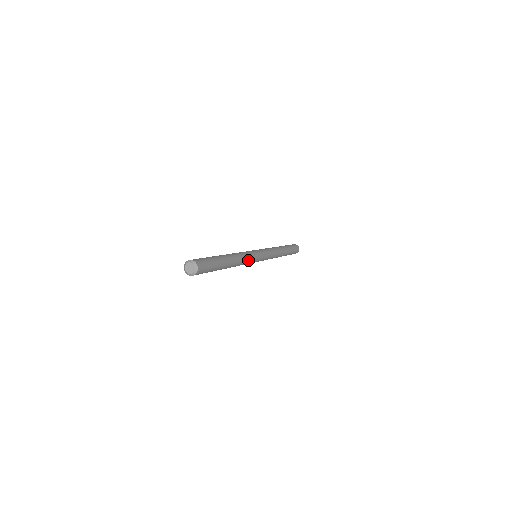
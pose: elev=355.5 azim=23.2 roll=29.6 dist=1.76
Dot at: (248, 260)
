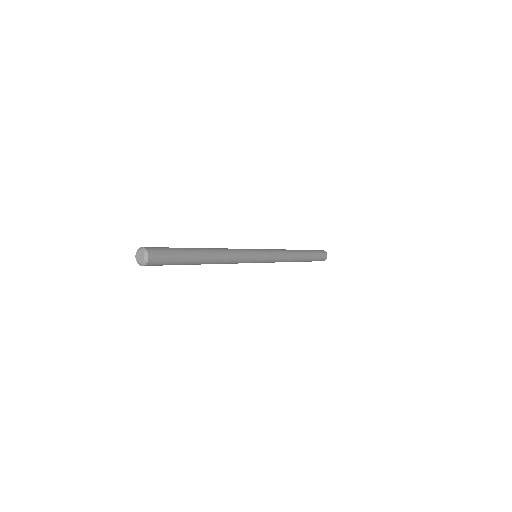
Dot at: (238, 259)
